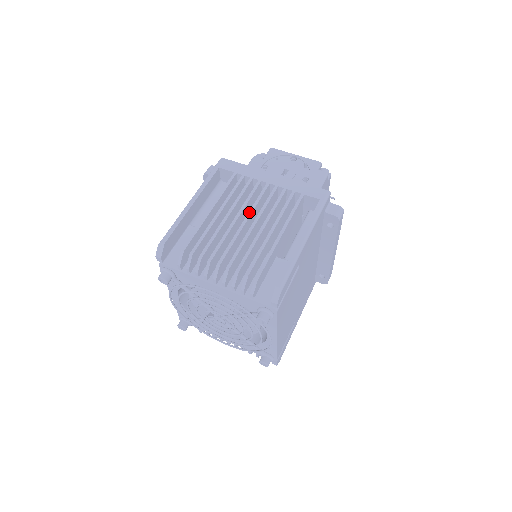
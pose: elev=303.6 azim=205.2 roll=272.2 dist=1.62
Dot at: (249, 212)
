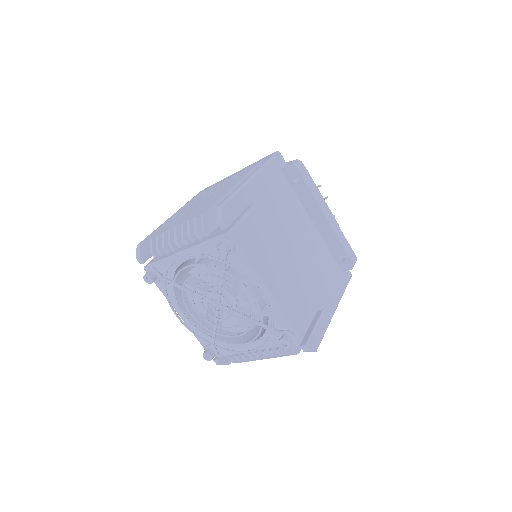
Dot at: (210, 195)
